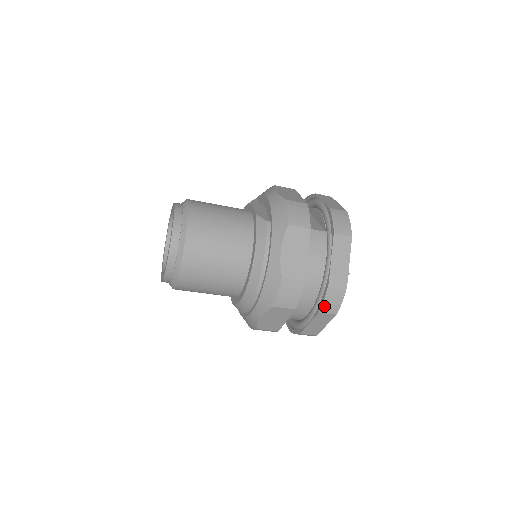
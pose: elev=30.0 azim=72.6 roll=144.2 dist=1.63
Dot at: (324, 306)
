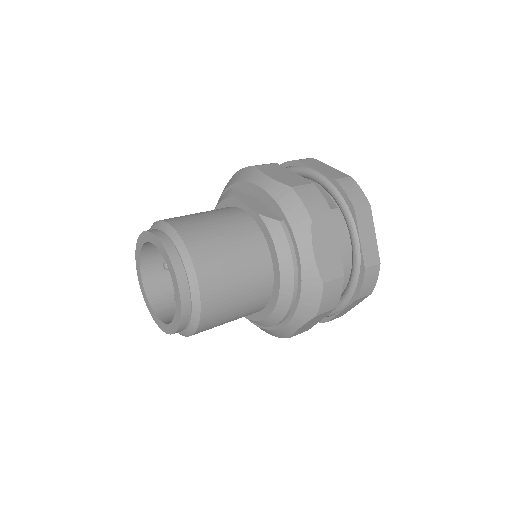
Dot at: (361, 292)
